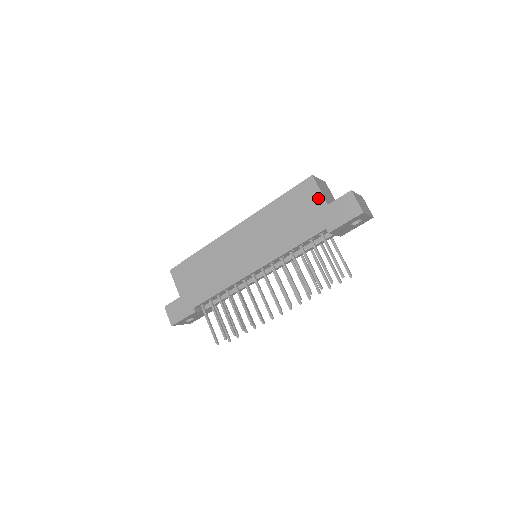
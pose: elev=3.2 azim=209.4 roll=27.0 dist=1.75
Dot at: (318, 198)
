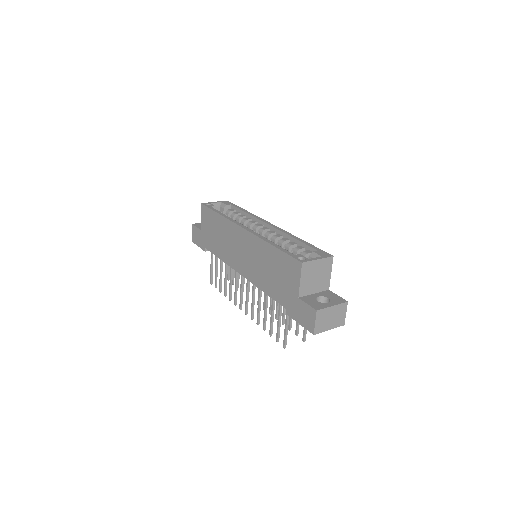
Dot at: (296, 284)
